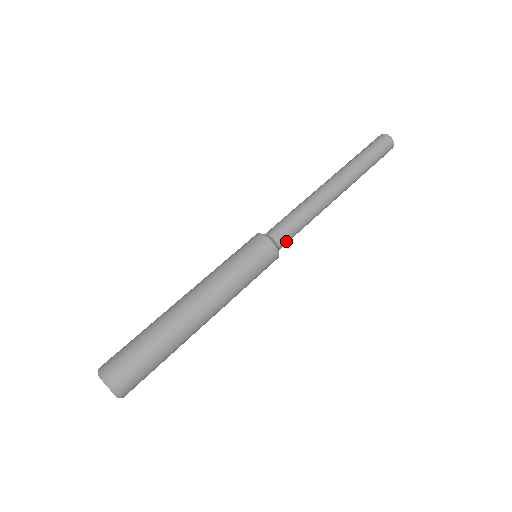
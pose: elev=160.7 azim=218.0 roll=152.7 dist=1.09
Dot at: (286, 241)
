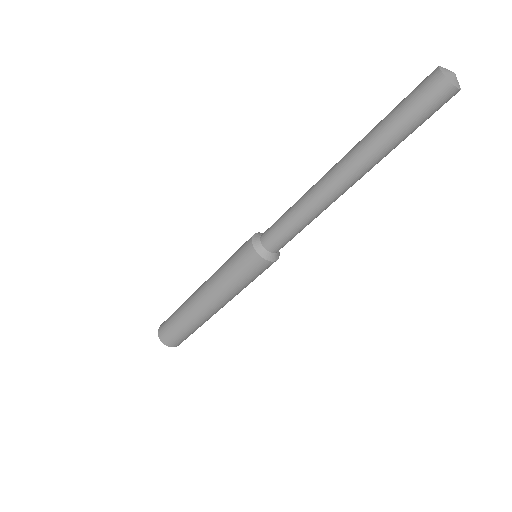
Dot at: (284, 245)
